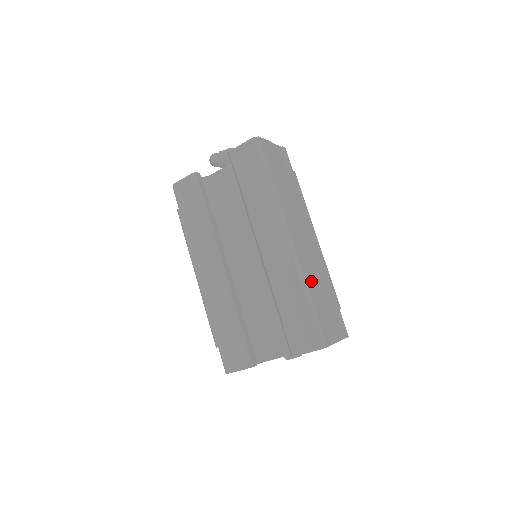
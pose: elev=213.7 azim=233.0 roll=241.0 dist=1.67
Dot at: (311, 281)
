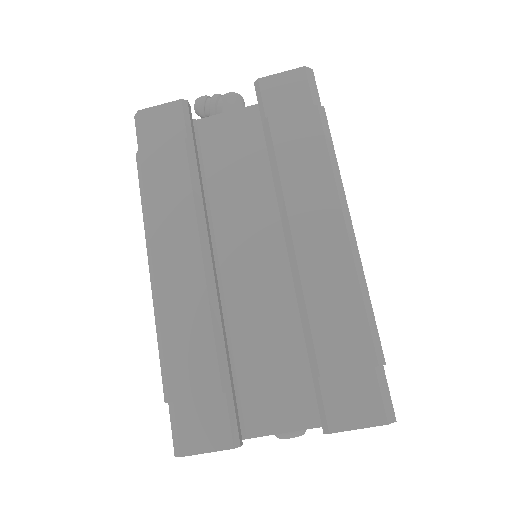
Dot at: occluded
